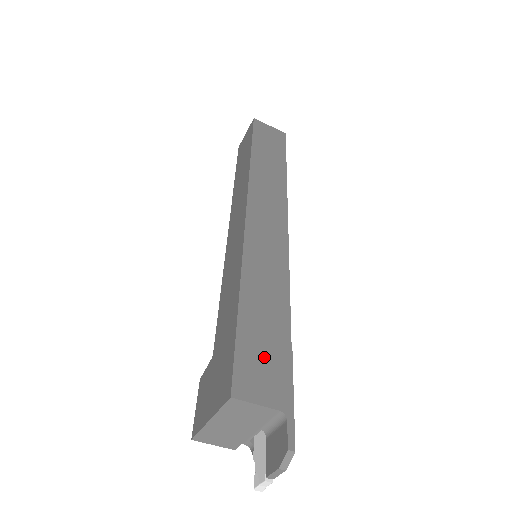
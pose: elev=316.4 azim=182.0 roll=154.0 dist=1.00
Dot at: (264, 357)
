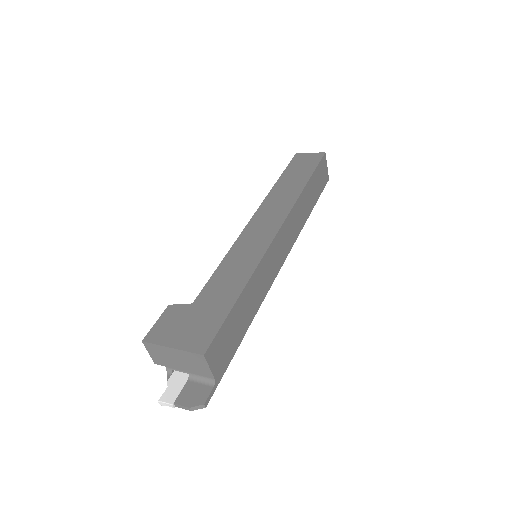
Dot at: (228, 340)
